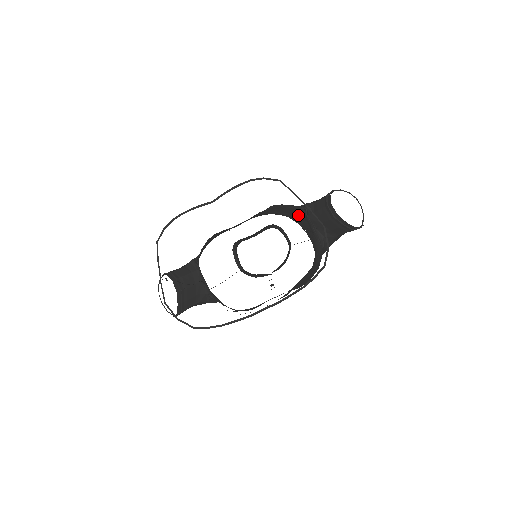
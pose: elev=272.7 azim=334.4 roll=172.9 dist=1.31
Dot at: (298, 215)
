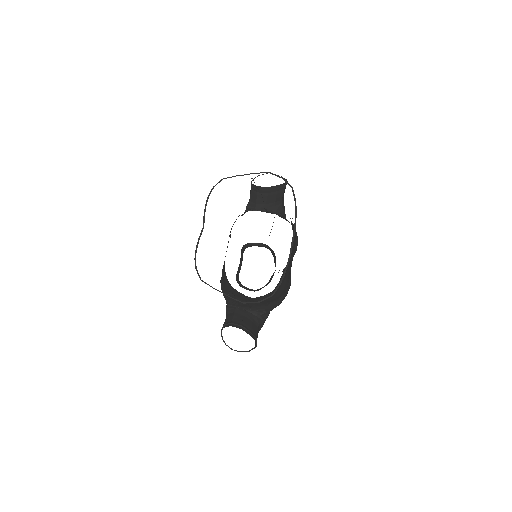
Dot at: occluded
